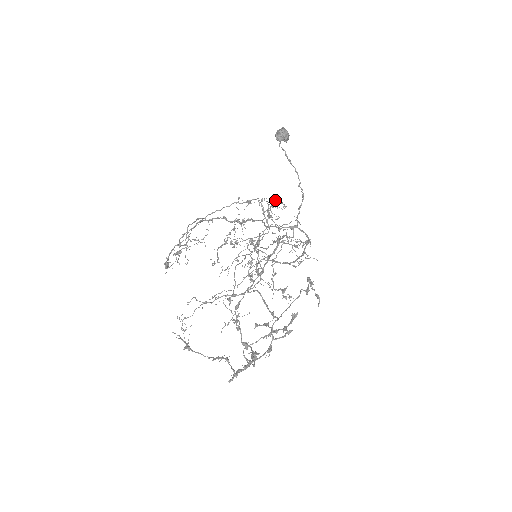
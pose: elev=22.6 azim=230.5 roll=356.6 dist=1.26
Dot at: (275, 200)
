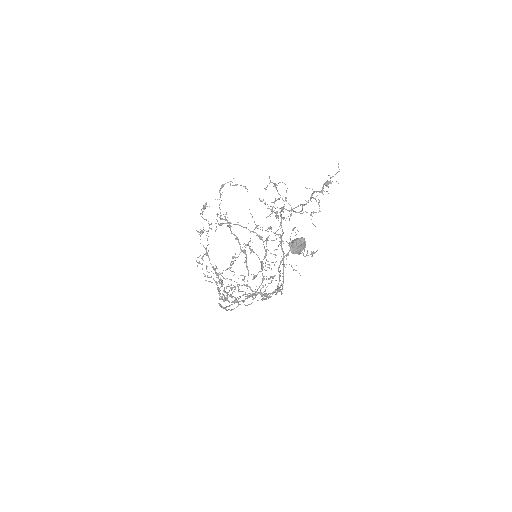
Dot at: (339, 171)
